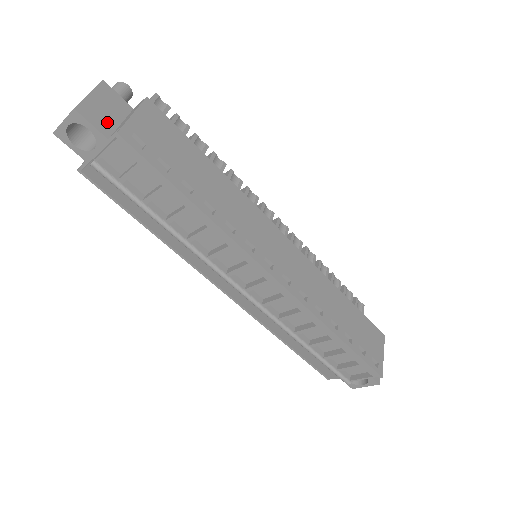
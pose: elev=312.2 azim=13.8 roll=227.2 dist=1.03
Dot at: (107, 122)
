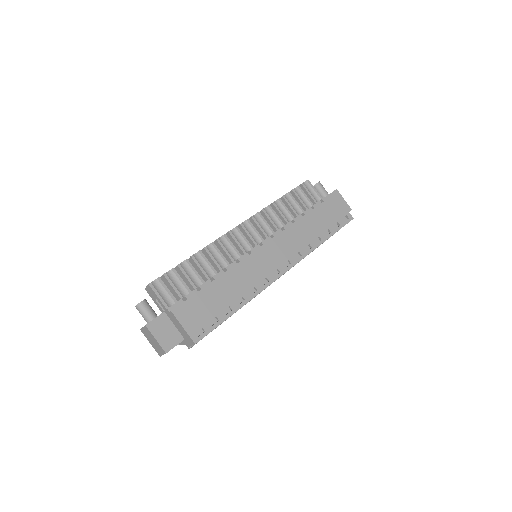
Dot at: (174, 335)
